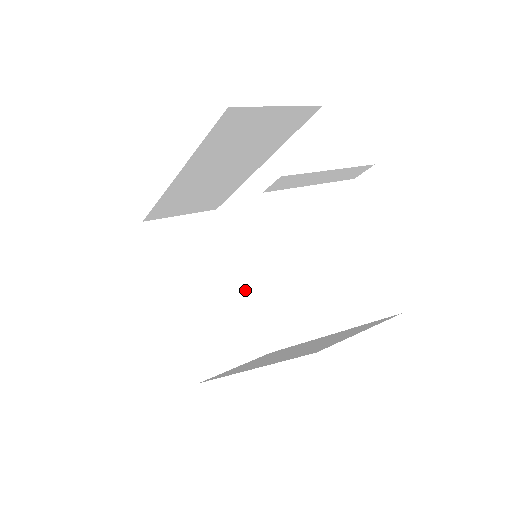
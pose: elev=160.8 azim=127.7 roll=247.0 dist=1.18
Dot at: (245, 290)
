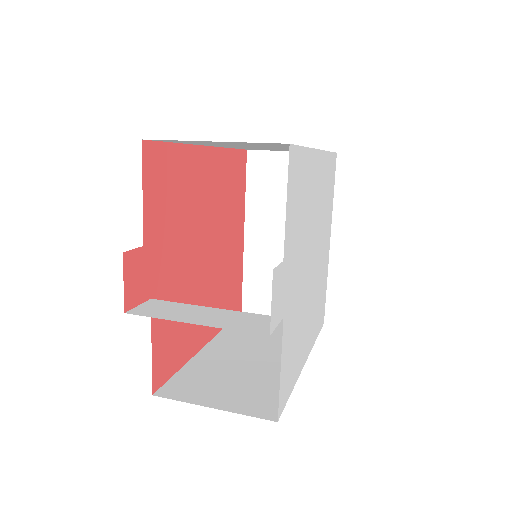
Dot at: occluded
